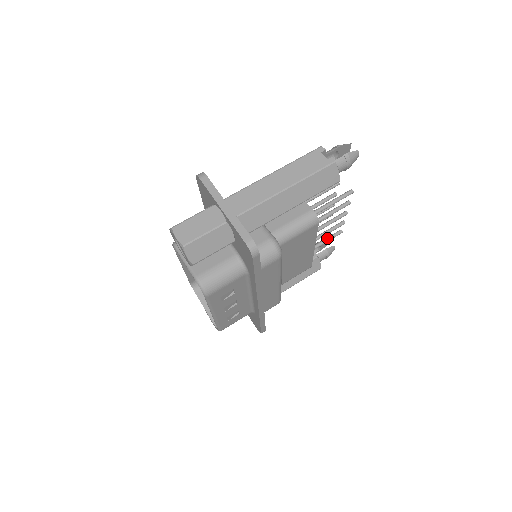
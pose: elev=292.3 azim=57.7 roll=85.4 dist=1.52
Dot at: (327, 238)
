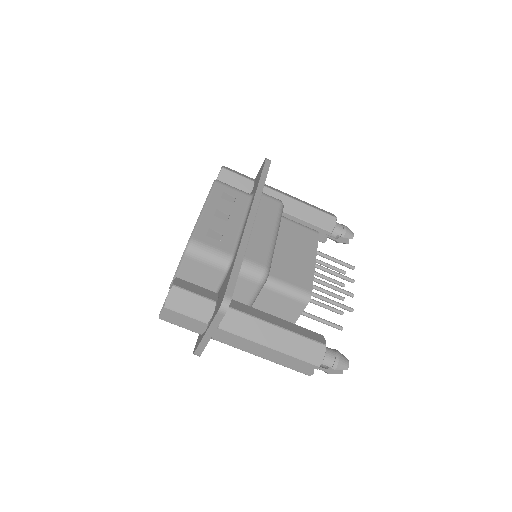
Dot at: (330, 267)
